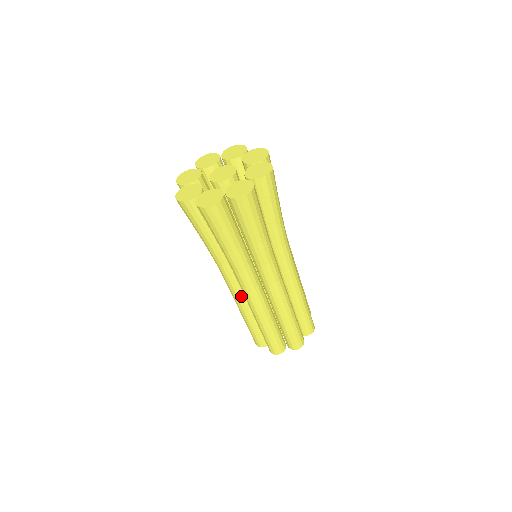
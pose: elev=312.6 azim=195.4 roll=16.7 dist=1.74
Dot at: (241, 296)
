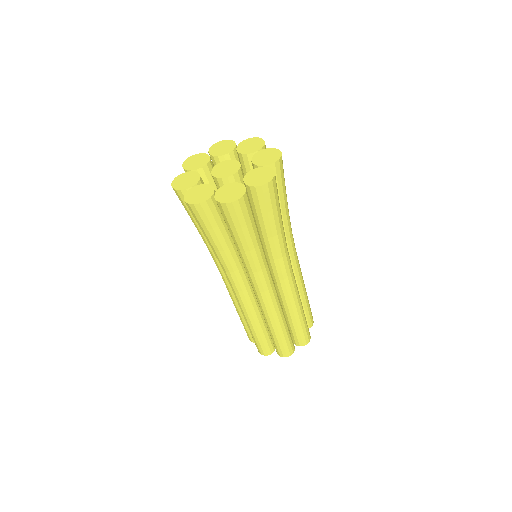
Dot at: (251, 302)
